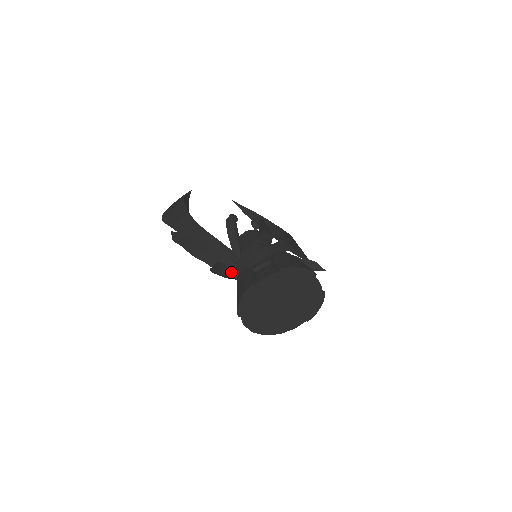
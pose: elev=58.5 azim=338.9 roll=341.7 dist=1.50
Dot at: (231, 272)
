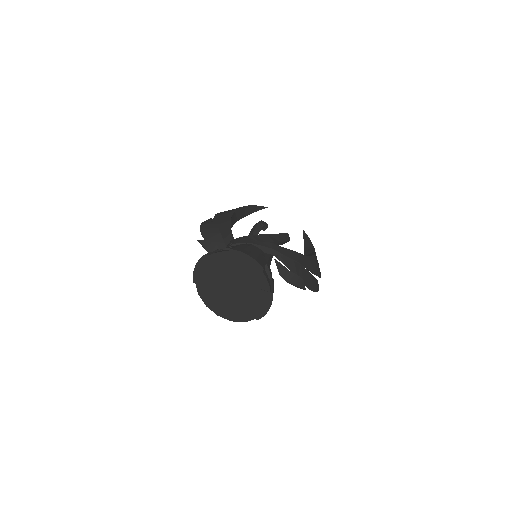
Dot at: occluded
